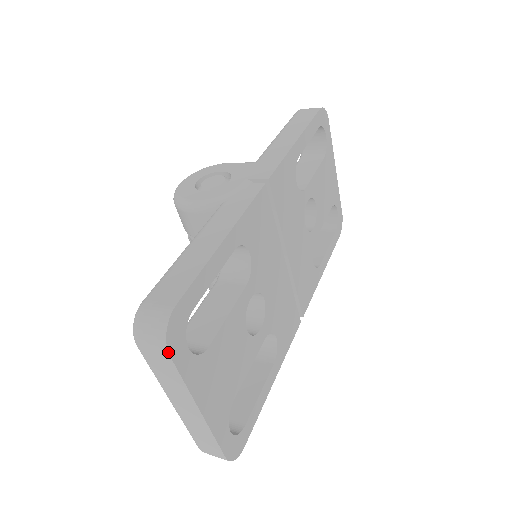
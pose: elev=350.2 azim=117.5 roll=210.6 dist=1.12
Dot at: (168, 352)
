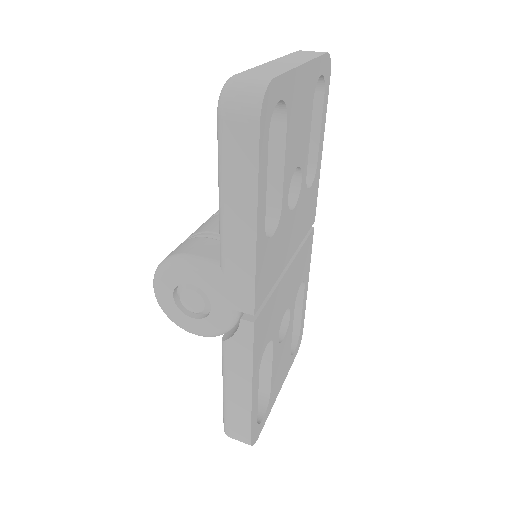
Dot at: (257, 439)
